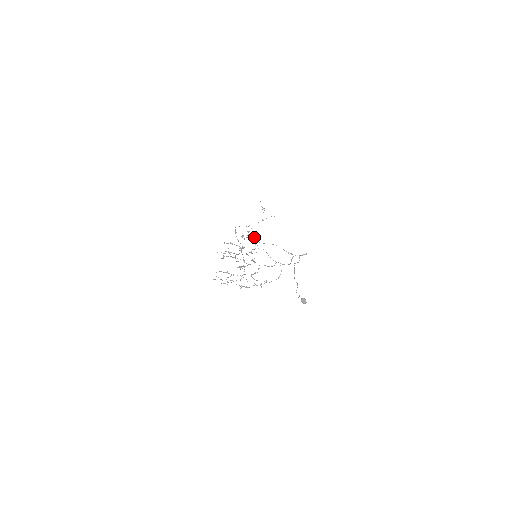
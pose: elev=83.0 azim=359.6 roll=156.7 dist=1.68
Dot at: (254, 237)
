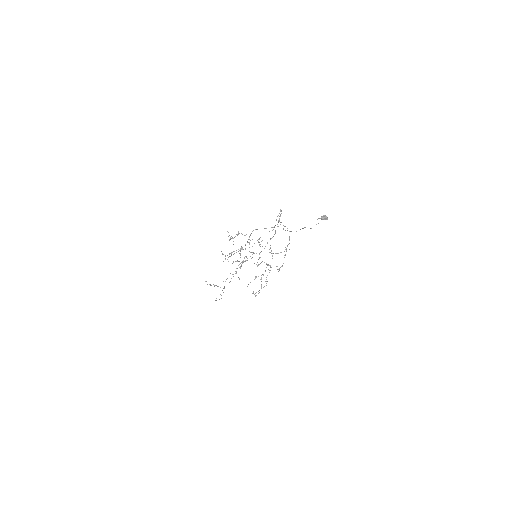
Dot at: (238, 232)
